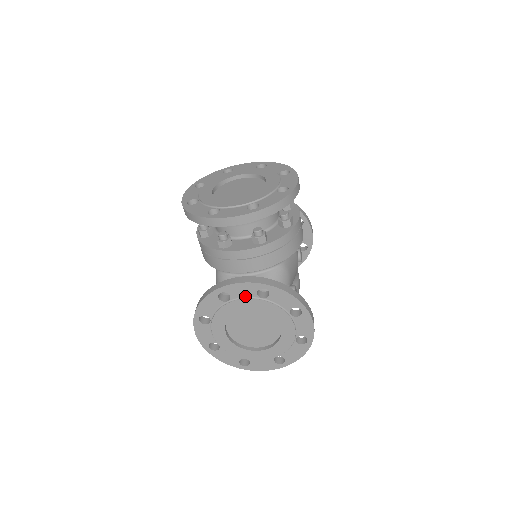
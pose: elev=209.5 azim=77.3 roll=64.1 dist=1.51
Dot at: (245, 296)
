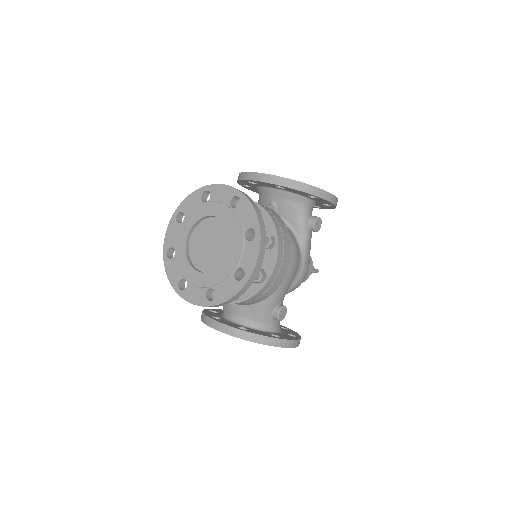
Dot at: occluded
